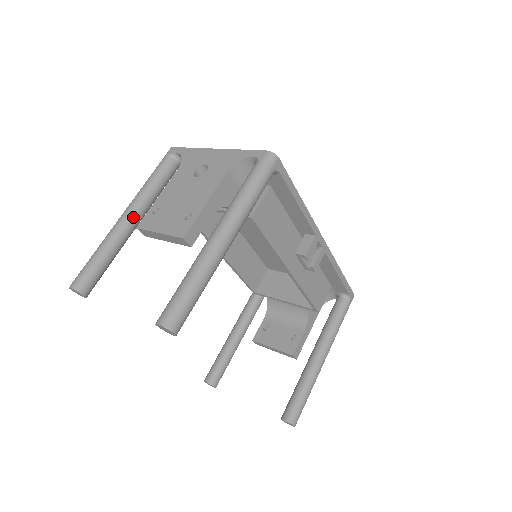
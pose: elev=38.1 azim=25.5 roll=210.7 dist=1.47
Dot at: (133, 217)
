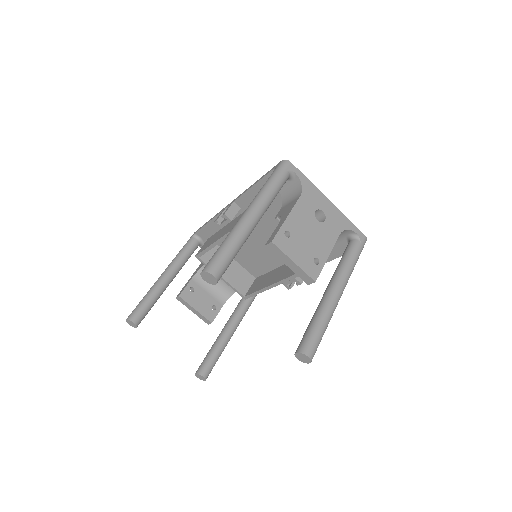
Dot at: (259, 220)
